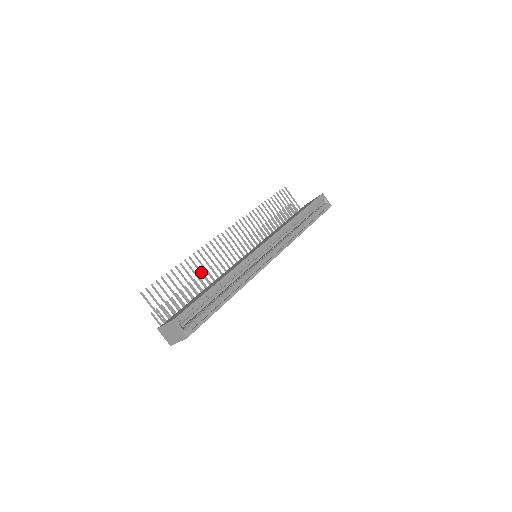
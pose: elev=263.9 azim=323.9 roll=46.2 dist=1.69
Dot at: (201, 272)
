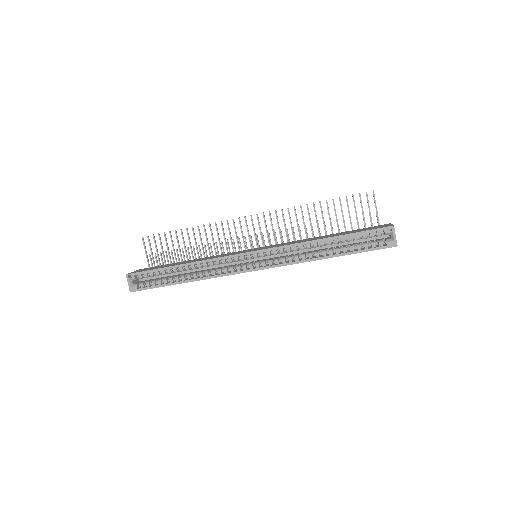
Dot at: (202, 243)
